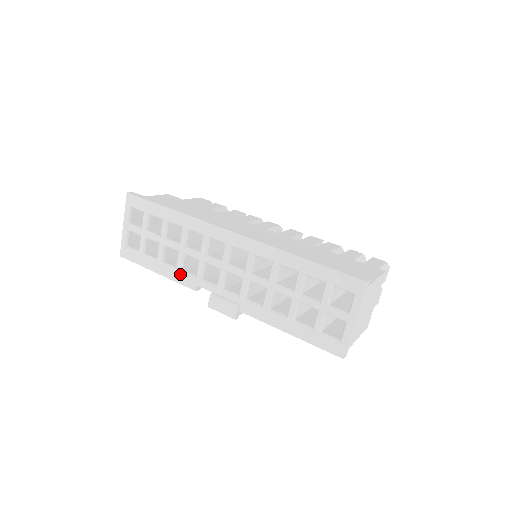
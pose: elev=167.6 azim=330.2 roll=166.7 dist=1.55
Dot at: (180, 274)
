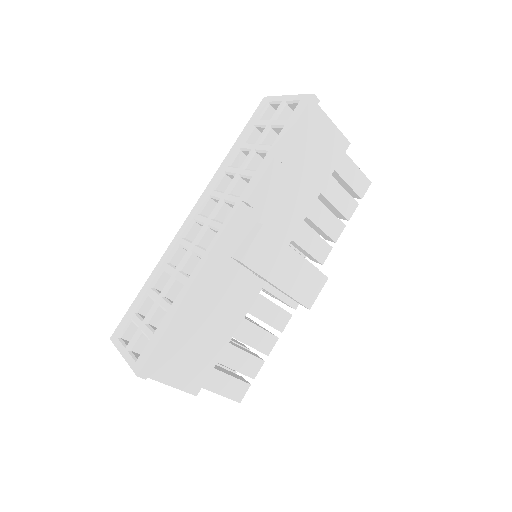
Dot at: (190, 278)
